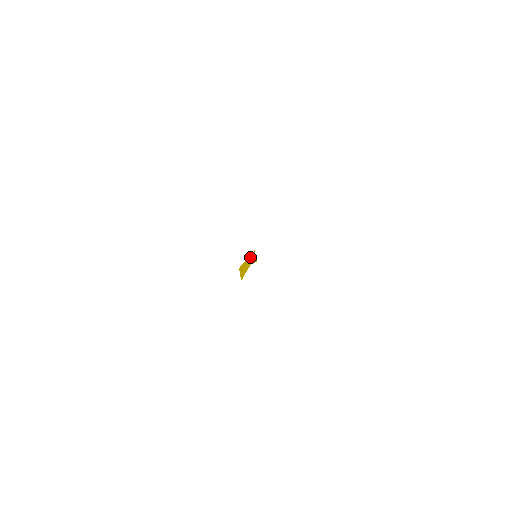
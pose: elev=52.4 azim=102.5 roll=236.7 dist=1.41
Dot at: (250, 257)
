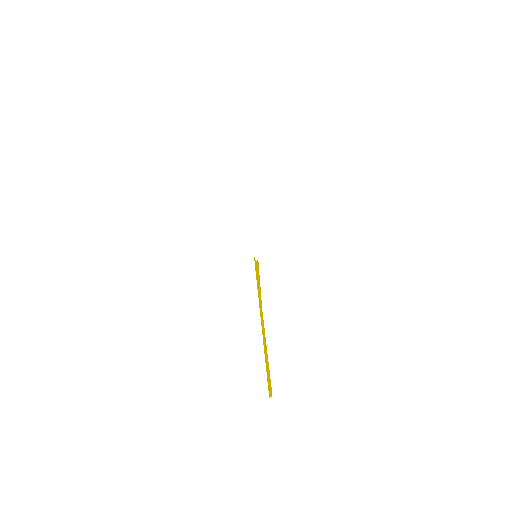
Dot at: (259, 304)
